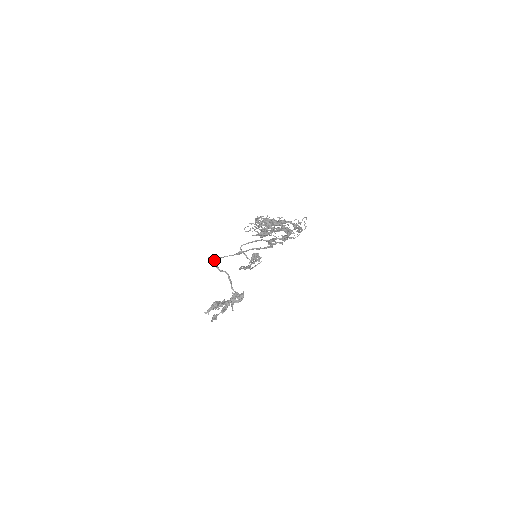
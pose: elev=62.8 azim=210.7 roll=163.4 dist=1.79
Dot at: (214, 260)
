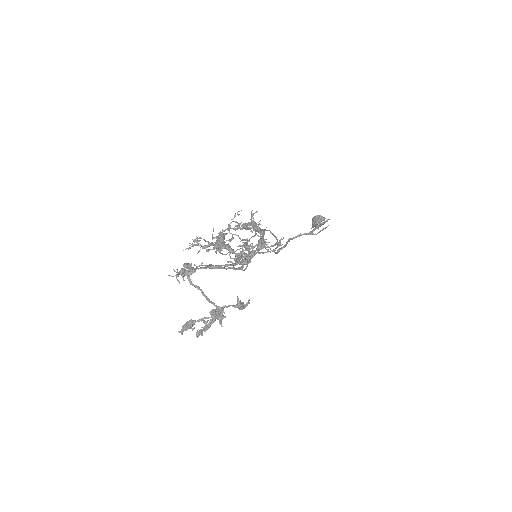
Dot at: occluded
